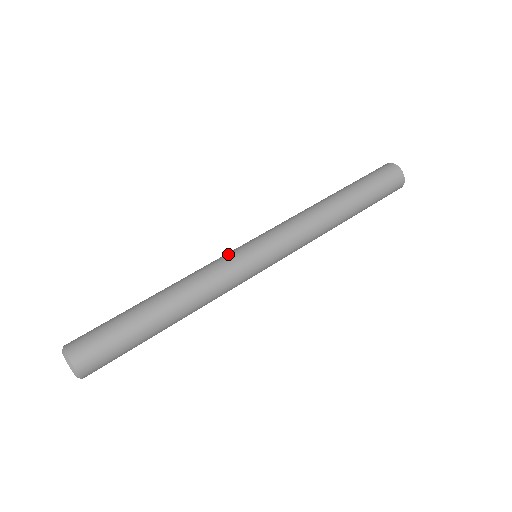
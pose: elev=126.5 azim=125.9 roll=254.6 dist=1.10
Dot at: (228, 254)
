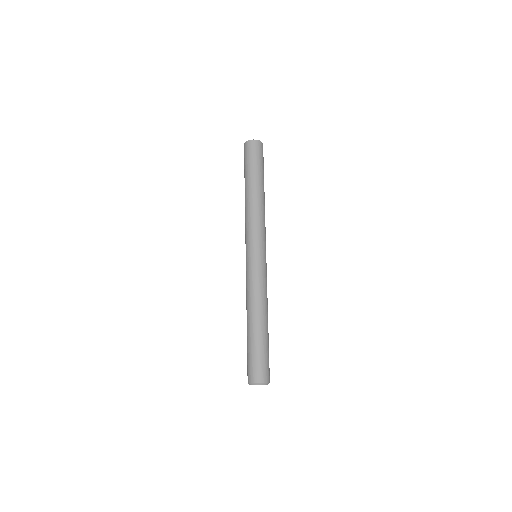
Dot at: (260, 270)
